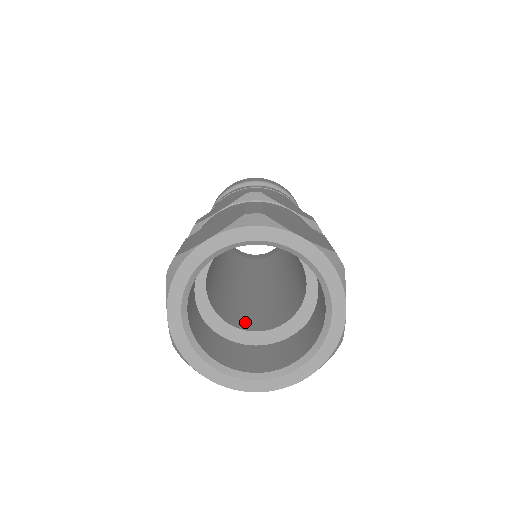
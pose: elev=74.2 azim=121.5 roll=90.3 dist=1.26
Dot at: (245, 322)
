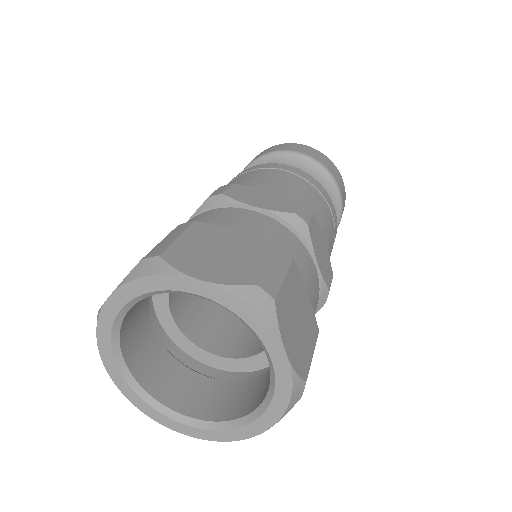
Dot at: (189, 319)
